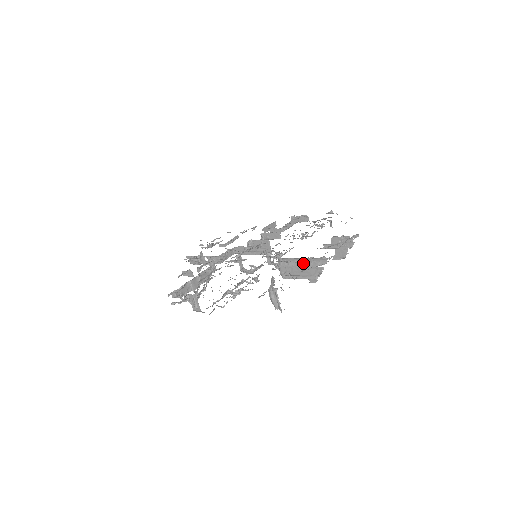
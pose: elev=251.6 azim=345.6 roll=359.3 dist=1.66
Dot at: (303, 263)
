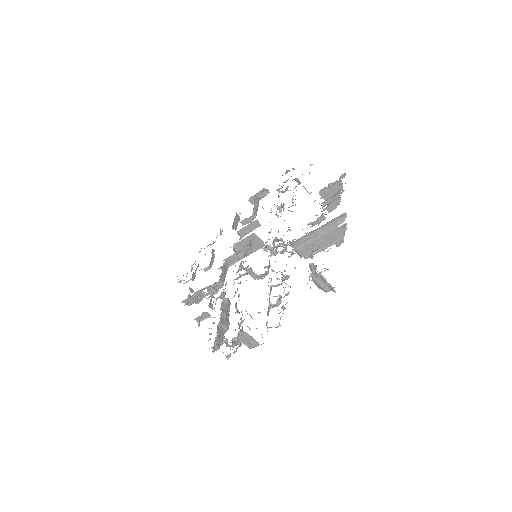
Dot at: (321, 232)
